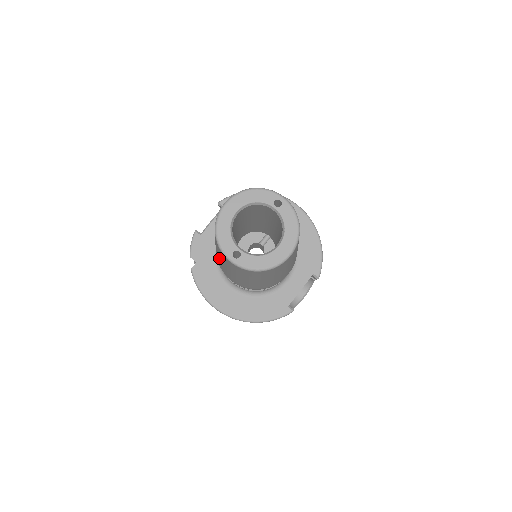
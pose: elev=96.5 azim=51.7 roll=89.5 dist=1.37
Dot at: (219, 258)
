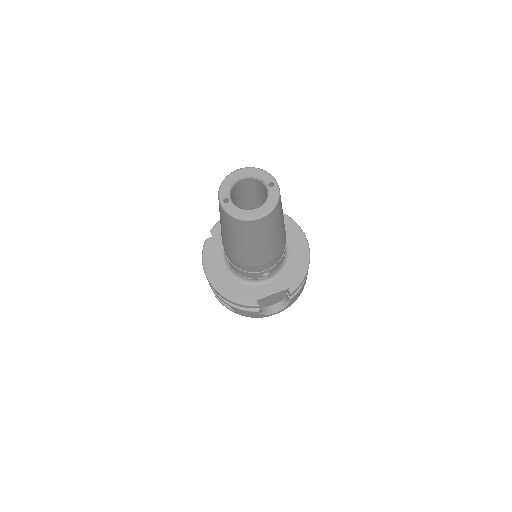
Dot at: occluded
